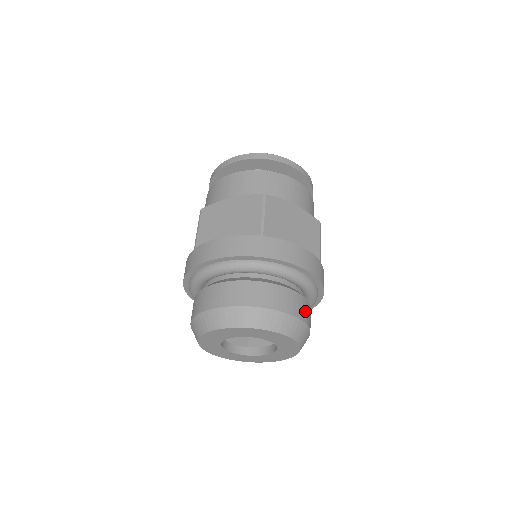
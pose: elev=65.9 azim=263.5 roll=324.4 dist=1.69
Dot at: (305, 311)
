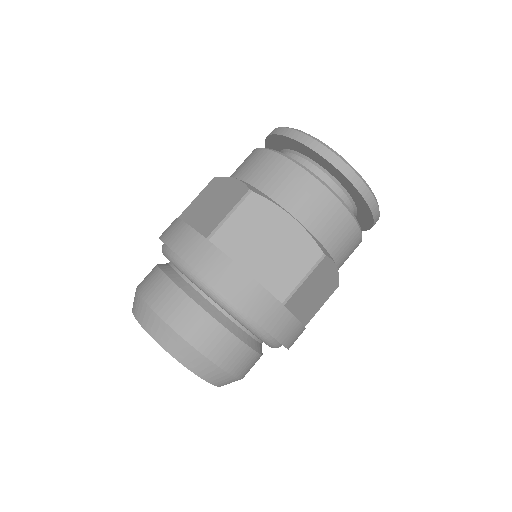
Dot at: occluded
